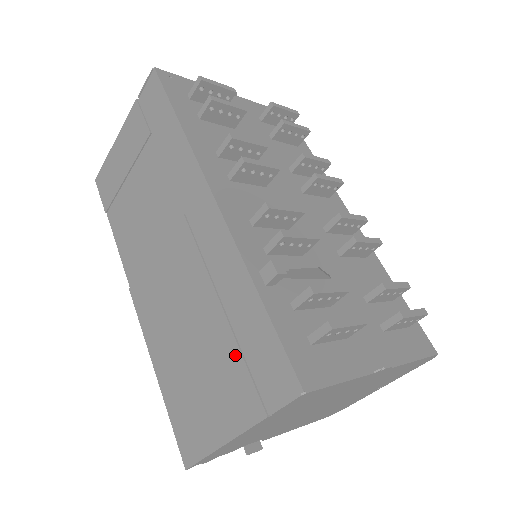
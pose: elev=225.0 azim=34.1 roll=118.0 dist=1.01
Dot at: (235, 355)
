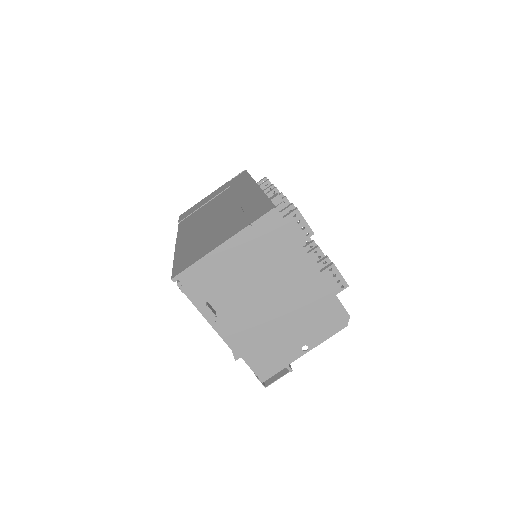
Dot at: (241, 218)
